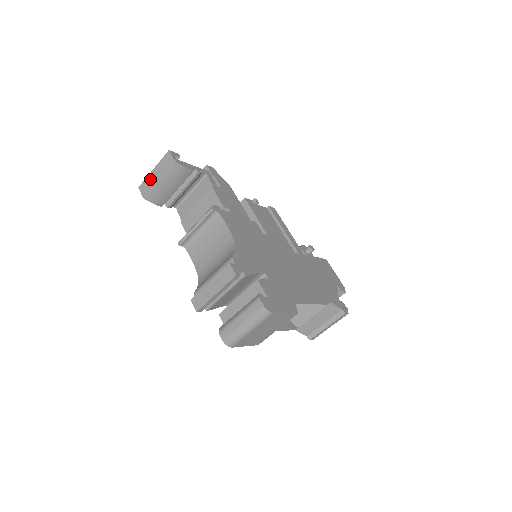
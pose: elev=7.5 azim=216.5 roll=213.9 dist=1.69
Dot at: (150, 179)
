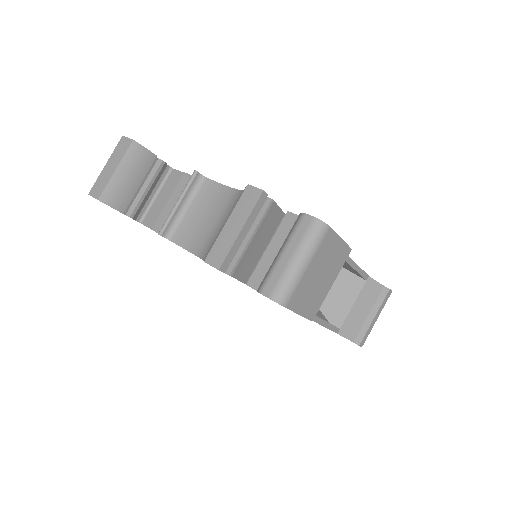
Dot at: (103, 176)
